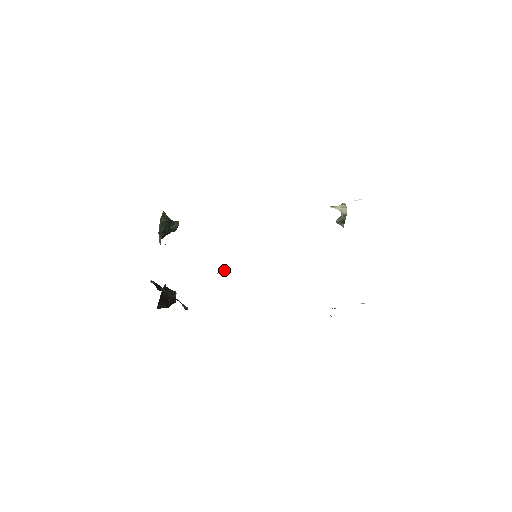
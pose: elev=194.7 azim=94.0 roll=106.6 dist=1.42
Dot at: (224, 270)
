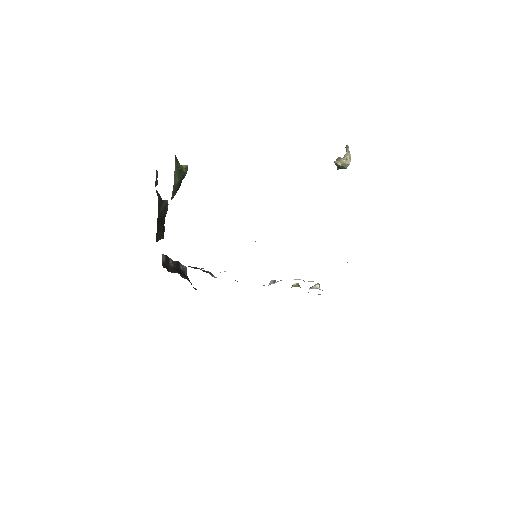
Dot at: occluded
